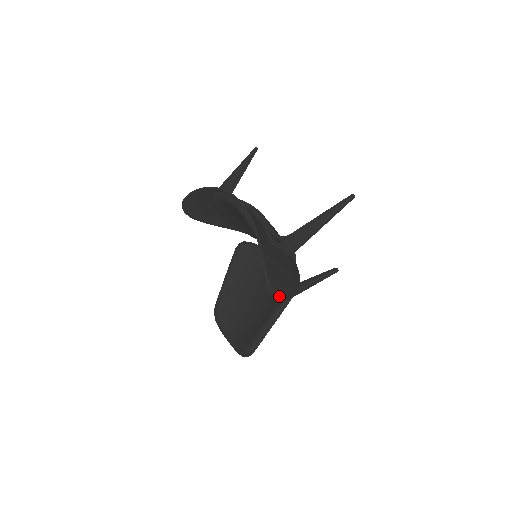
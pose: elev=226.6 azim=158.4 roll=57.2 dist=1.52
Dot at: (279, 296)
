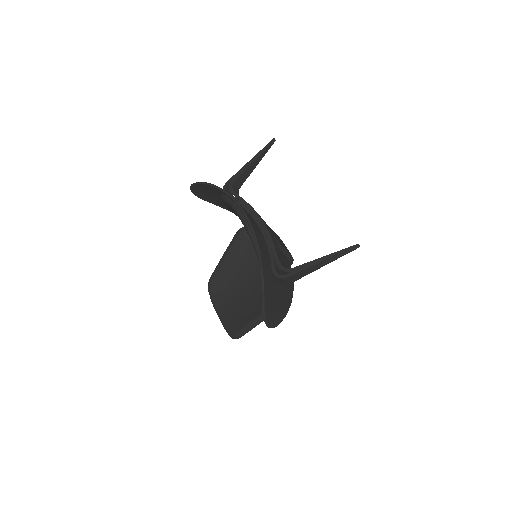
Dot at: (272, 326)
